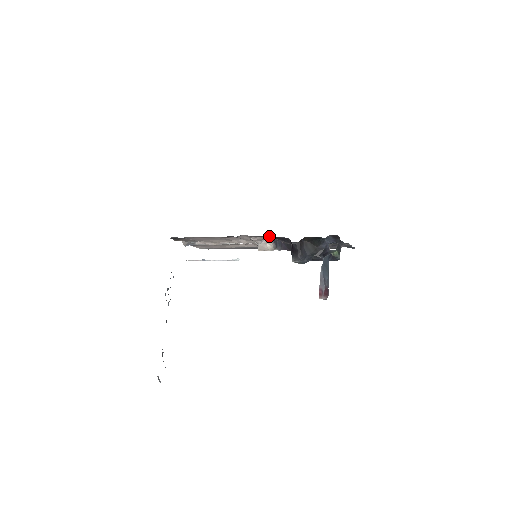
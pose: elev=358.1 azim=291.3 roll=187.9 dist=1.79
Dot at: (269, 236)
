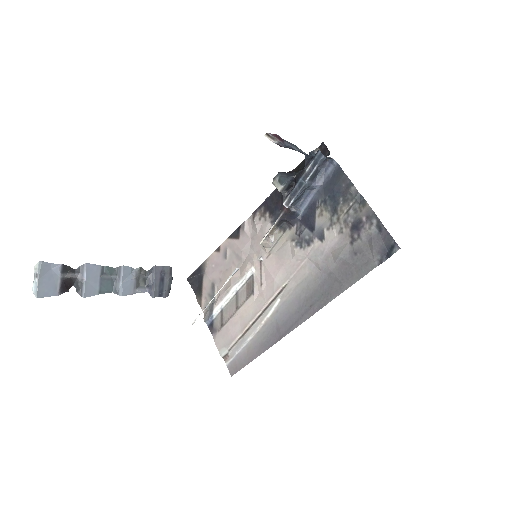
Dot at: (268, 198)
